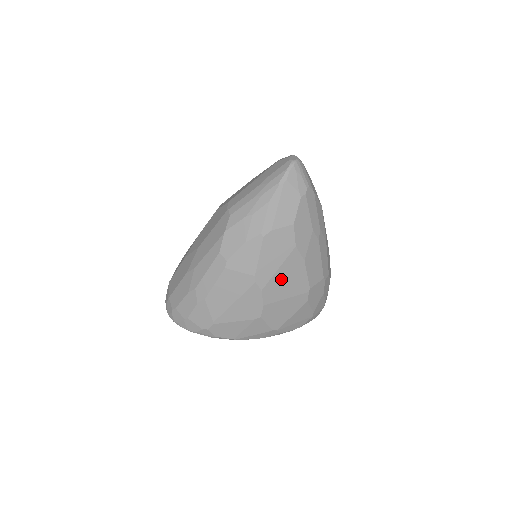
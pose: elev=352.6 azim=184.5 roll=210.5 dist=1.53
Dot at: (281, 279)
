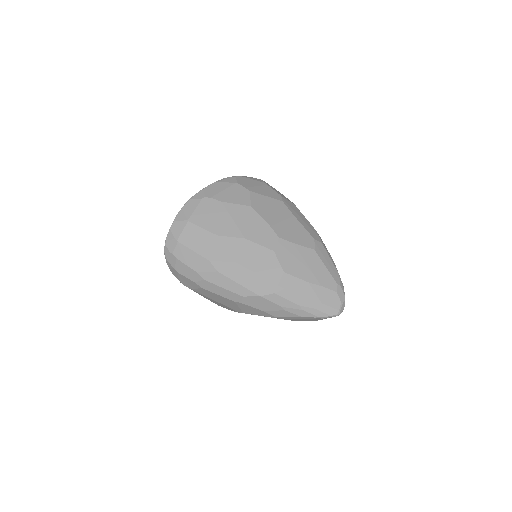
Dot at: occluded
